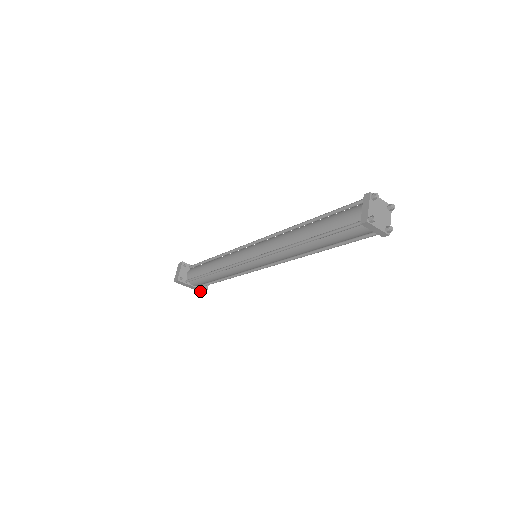
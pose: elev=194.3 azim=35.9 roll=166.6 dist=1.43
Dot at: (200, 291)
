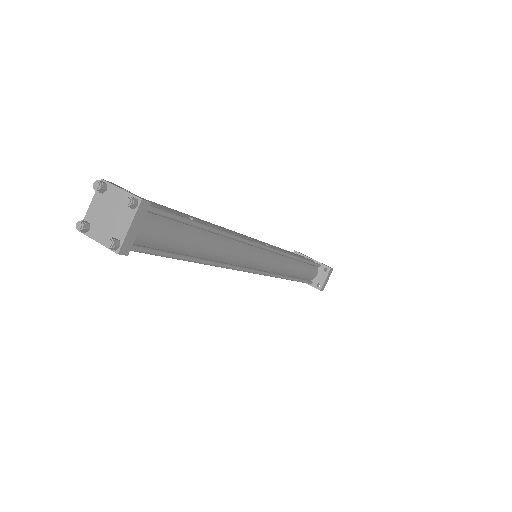
Dot at: occluded
